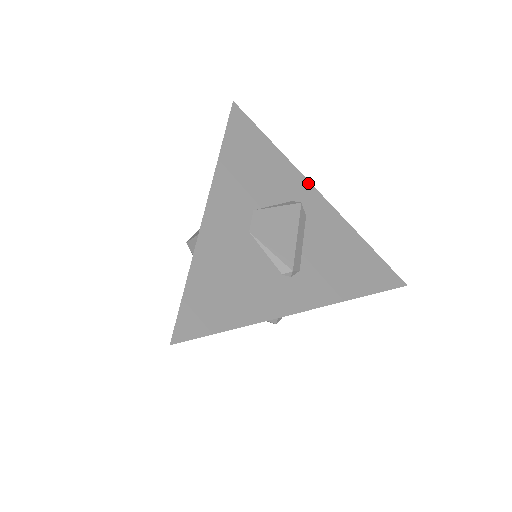
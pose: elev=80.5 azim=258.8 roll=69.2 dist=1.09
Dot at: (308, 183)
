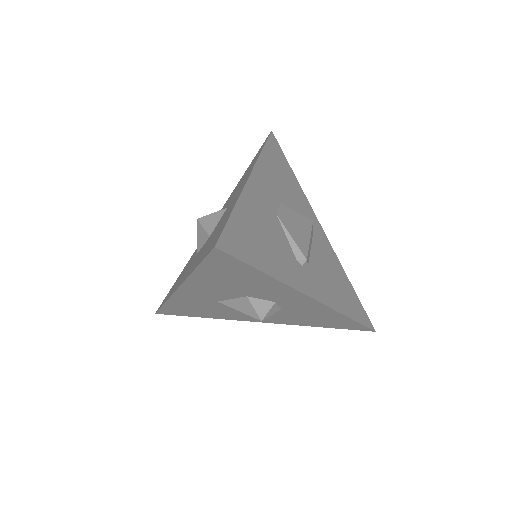
Dot at: (315, 215)
